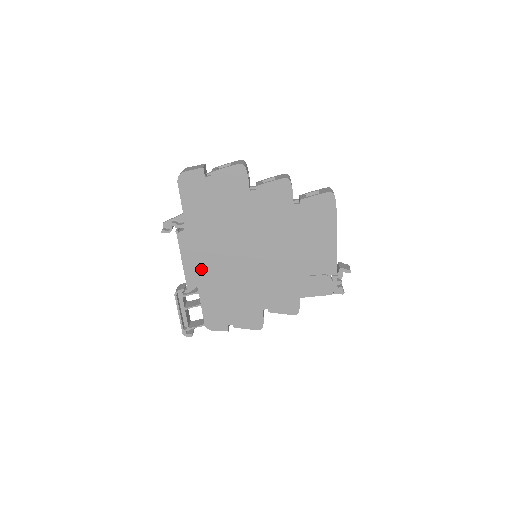
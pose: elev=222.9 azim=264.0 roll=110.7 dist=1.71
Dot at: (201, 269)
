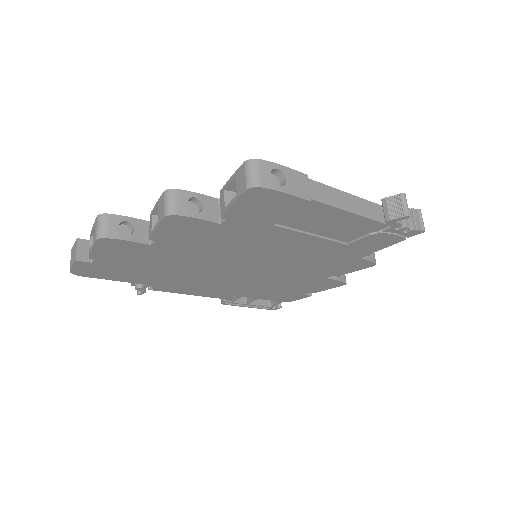
Dot at: (216, 290)
